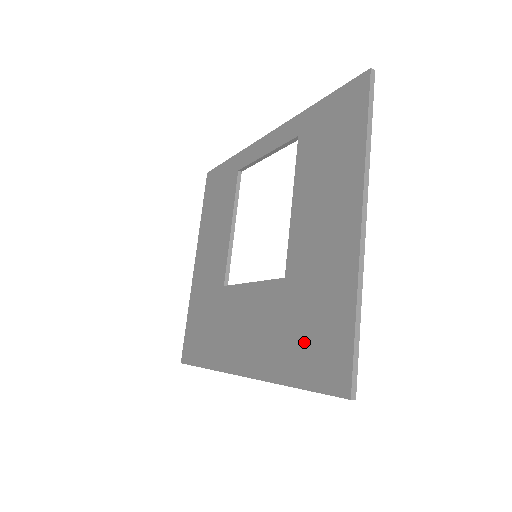
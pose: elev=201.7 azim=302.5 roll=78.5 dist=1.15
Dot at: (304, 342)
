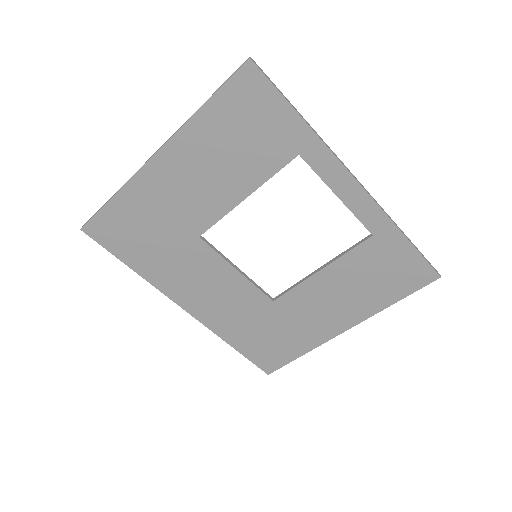
Dot at: (259, 340)
